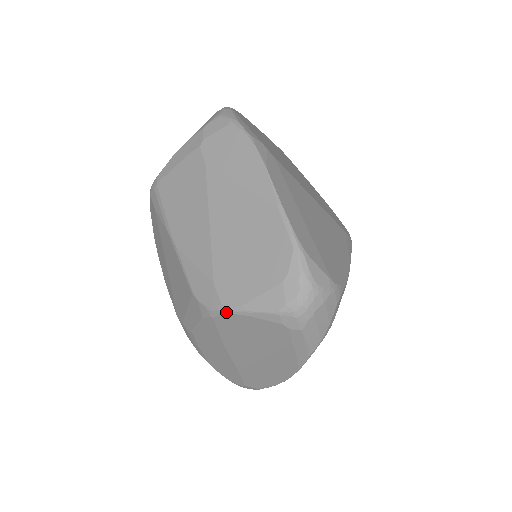
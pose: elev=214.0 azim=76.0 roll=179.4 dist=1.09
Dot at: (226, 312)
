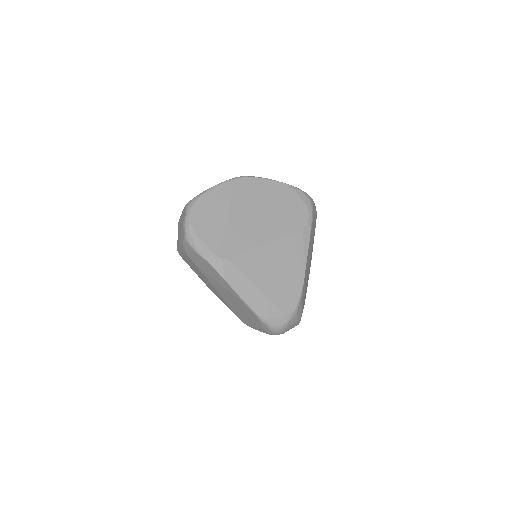
Dot at: occluded
